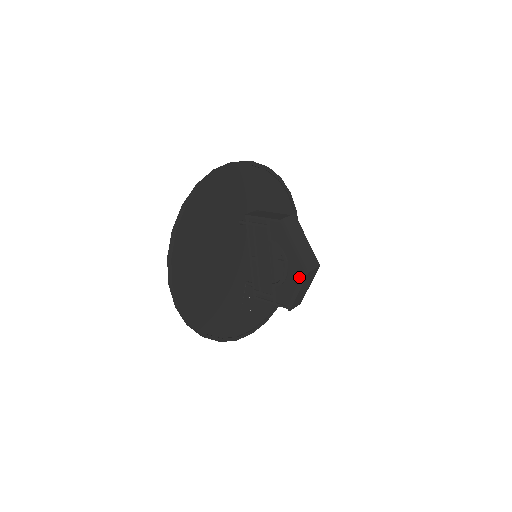
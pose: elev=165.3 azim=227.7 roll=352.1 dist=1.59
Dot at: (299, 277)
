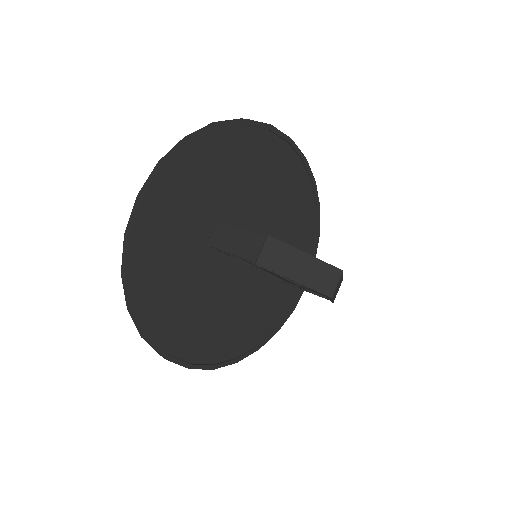
Dot at: occluded
